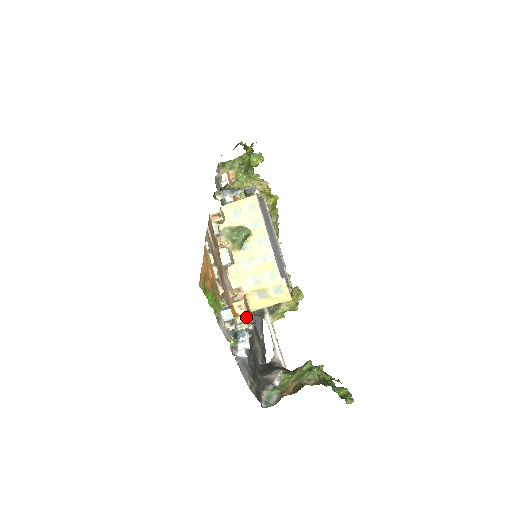
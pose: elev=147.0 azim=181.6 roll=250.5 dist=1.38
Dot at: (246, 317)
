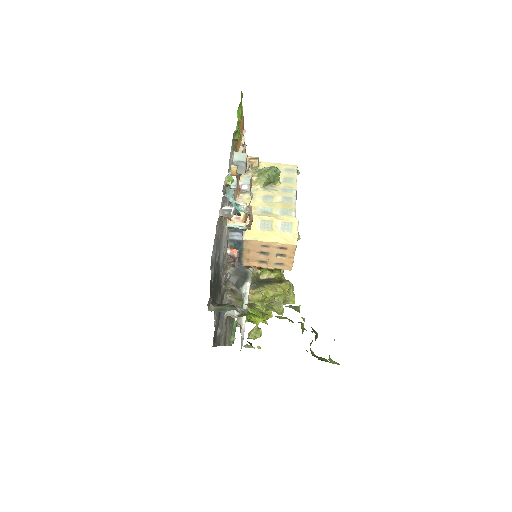
Dot at: (240, 224)
